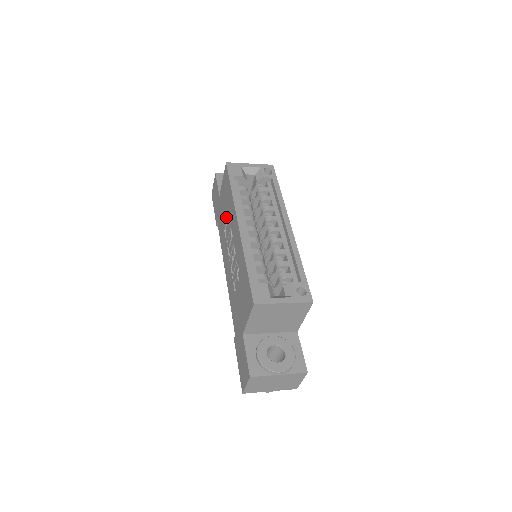
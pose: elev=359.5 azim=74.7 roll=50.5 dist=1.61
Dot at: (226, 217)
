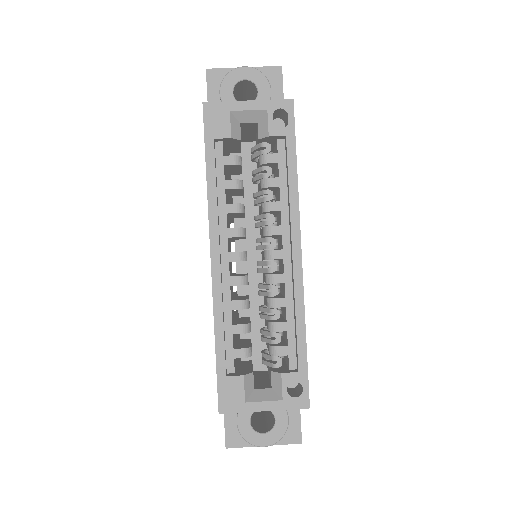
Dot at: occluded
